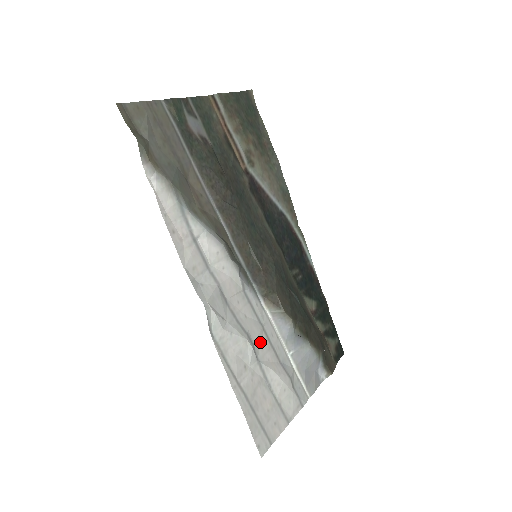
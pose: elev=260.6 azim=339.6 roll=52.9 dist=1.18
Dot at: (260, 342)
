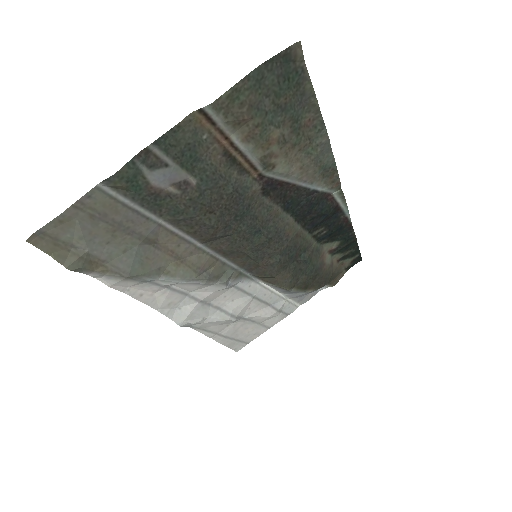
Dot at: (247, 307)
